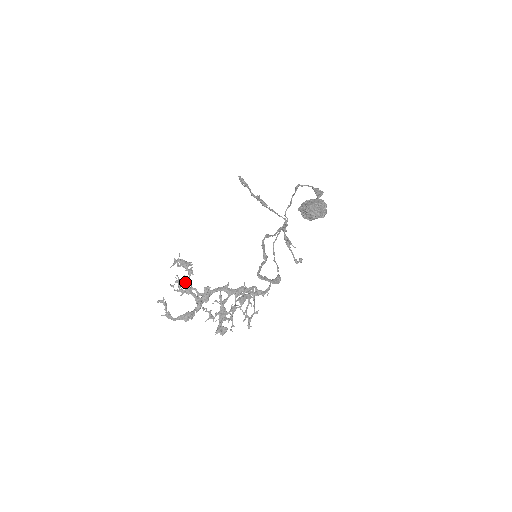
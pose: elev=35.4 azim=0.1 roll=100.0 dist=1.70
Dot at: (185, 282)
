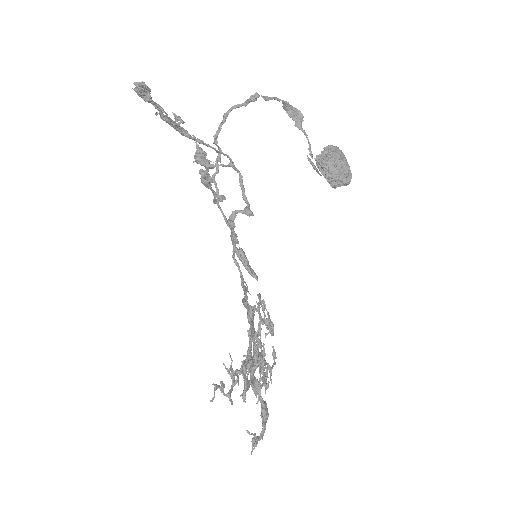
Dot at: (238, 380)
